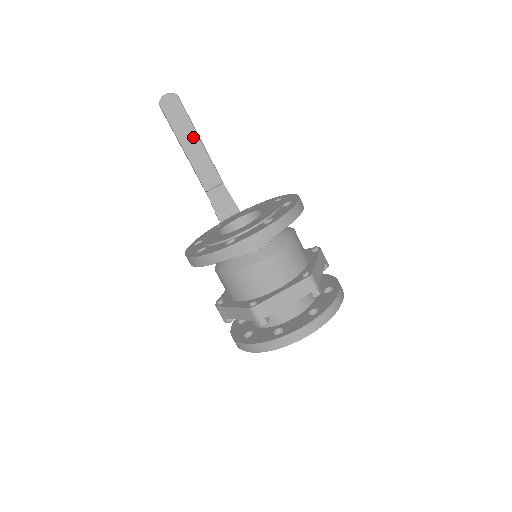
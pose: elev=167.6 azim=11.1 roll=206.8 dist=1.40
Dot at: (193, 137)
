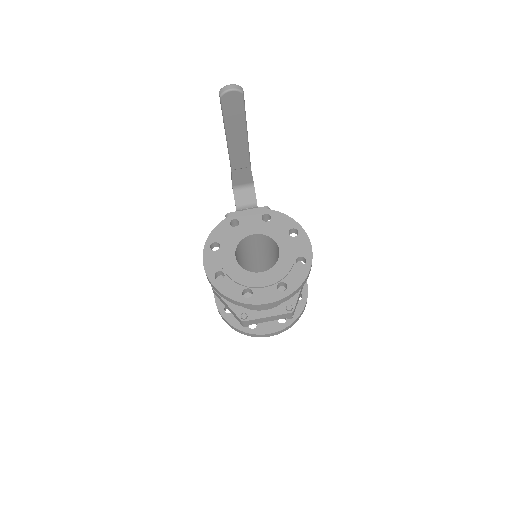
Dot at: (241, 130)
